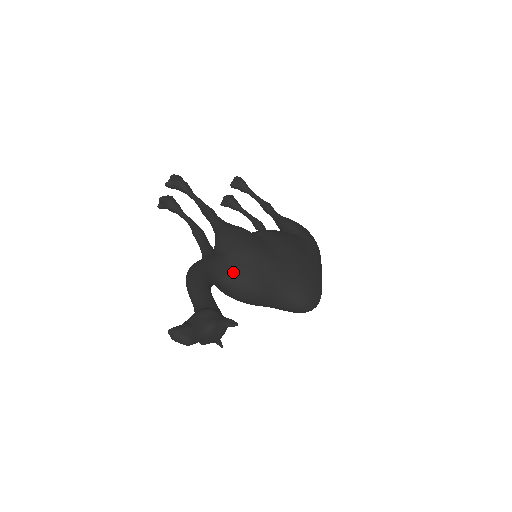
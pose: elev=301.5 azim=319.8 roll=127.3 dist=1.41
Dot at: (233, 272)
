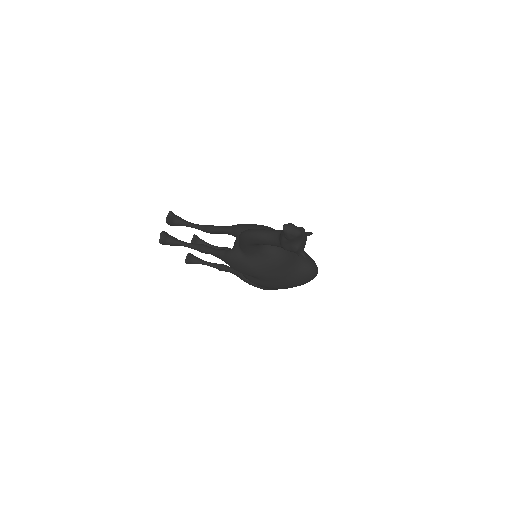
Dot at: occluded
